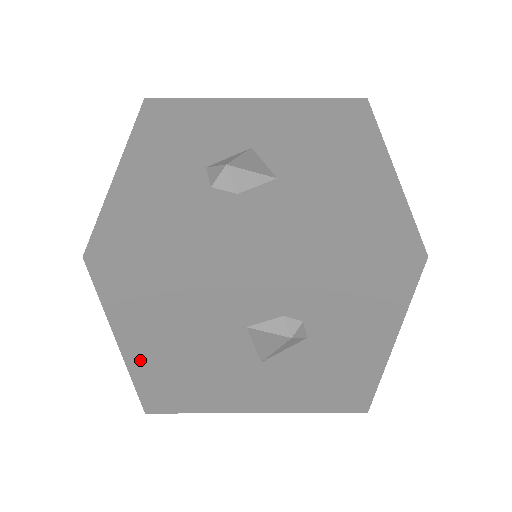
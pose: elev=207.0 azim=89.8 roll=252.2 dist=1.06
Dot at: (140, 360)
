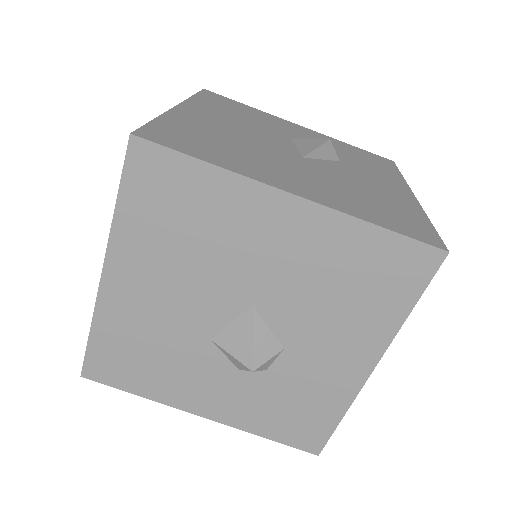
Dot at: (188, 114)
